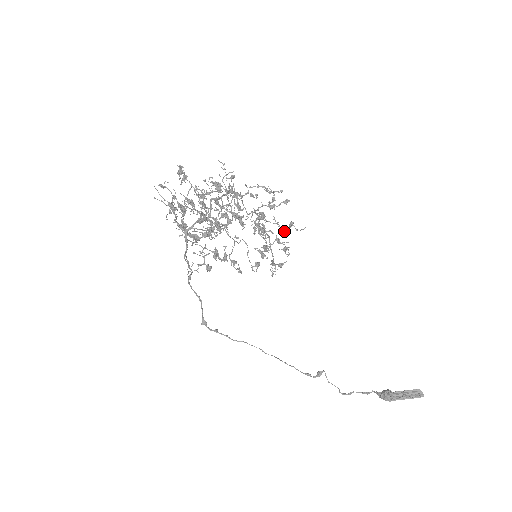
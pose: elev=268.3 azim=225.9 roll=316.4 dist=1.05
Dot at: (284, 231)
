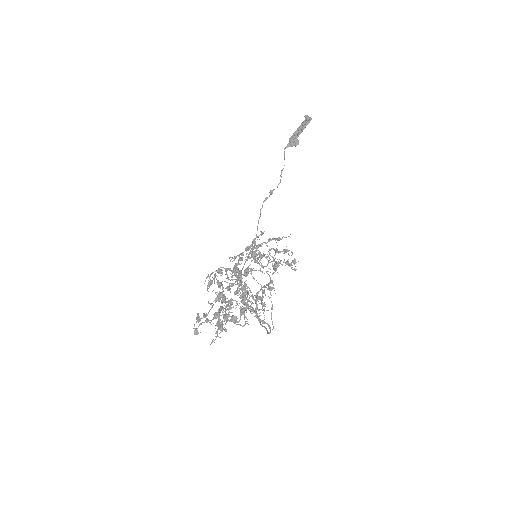
Dot at: (270, 240)
